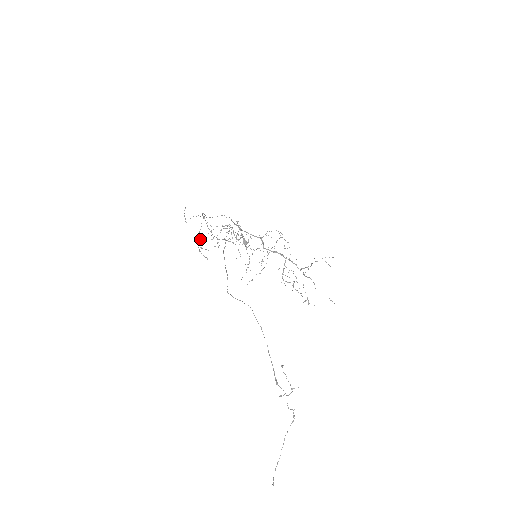
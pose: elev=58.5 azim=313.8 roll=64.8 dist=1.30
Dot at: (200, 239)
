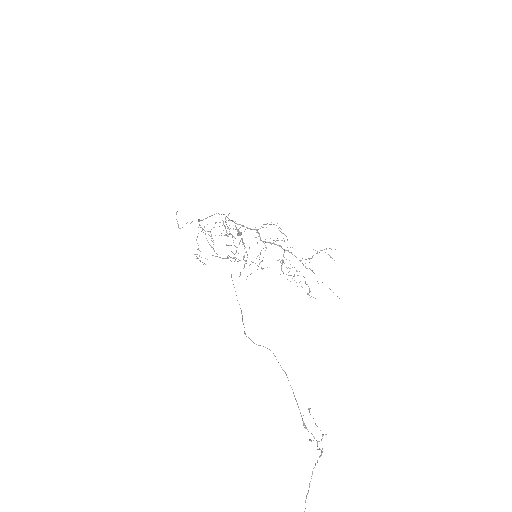
Dot at: (198, 249)
